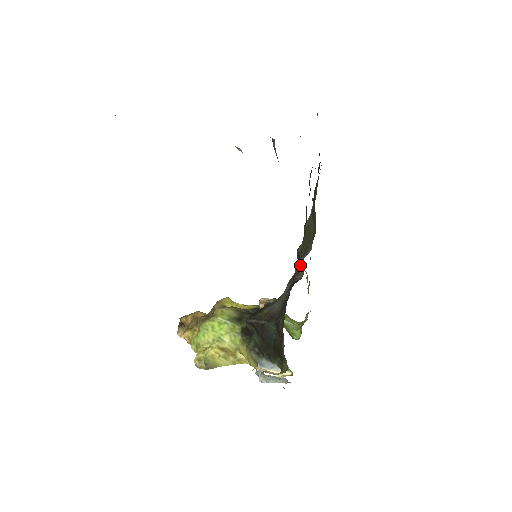
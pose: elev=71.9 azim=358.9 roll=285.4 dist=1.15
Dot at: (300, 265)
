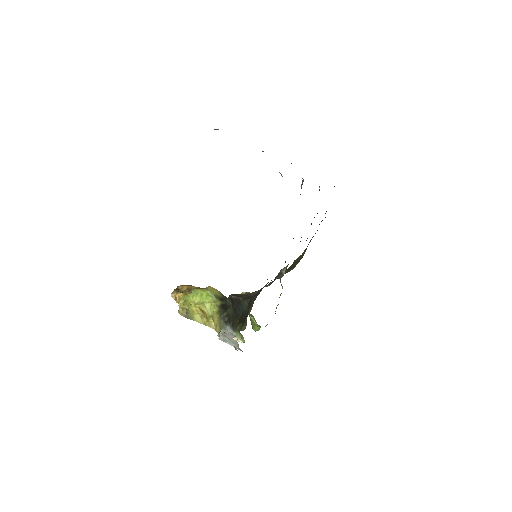
Dot at: occluded
